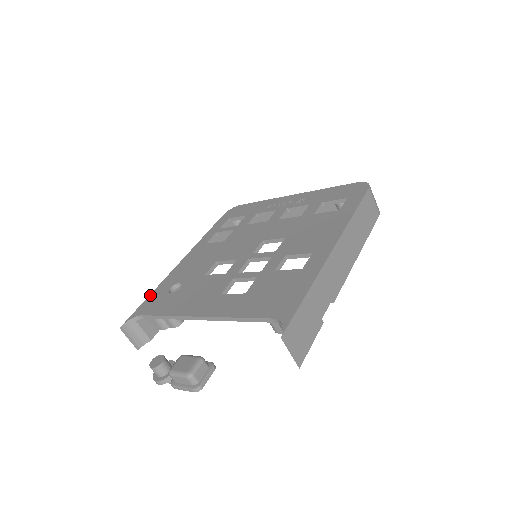
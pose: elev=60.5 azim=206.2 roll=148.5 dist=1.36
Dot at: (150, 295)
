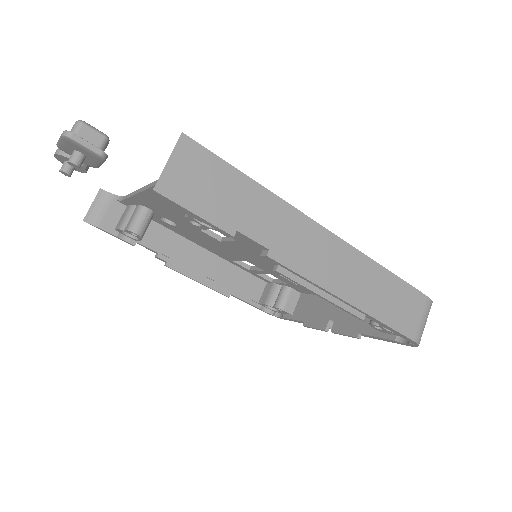
Dot at: occluded
